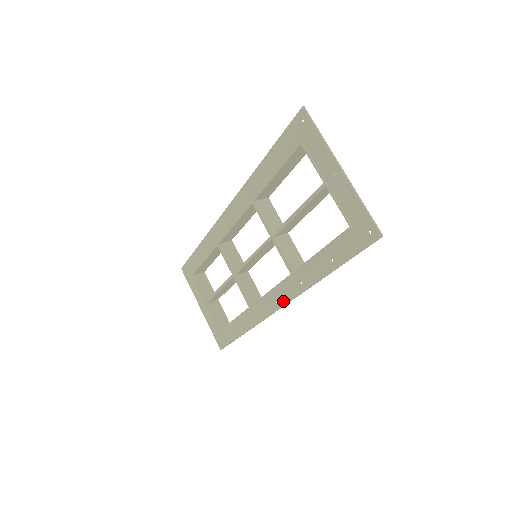
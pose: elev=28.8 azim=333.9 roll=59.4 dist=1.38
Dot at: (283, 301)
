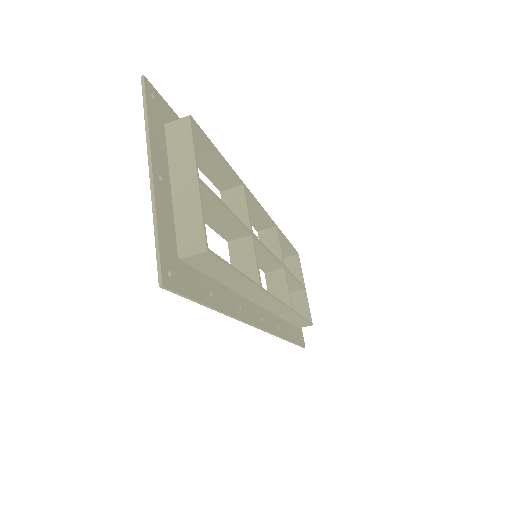
Dot at: occluded
